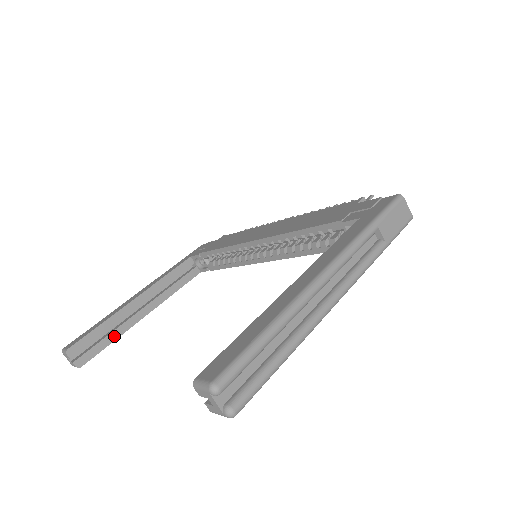
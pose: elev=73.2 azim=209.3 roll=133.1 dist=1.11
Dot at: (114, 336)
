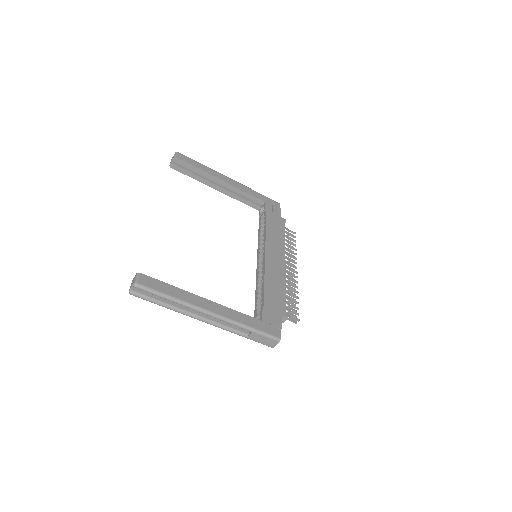
Dot at: (196, 177)
